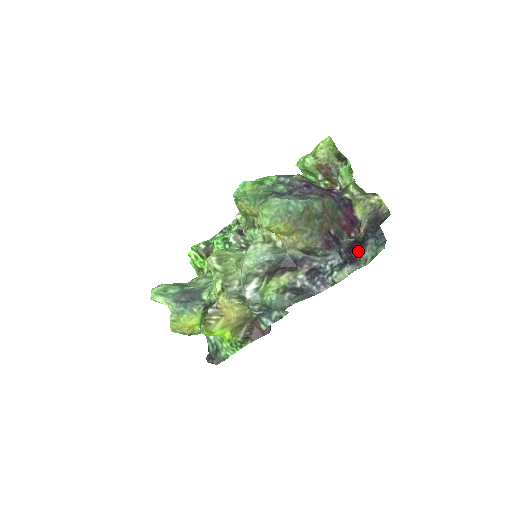
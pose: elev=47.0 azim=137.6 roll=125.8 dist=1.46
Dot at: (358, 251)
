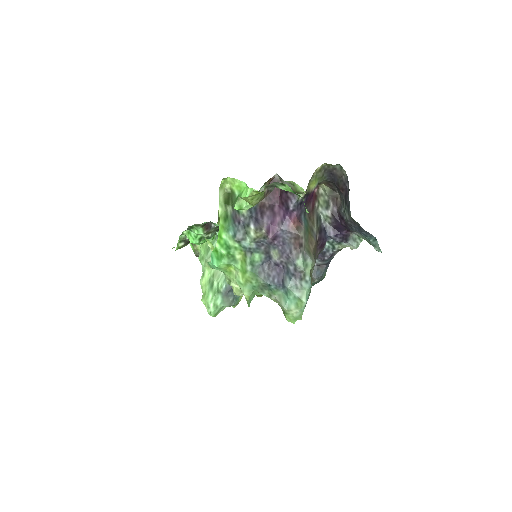
Dot at: (346, 230)
